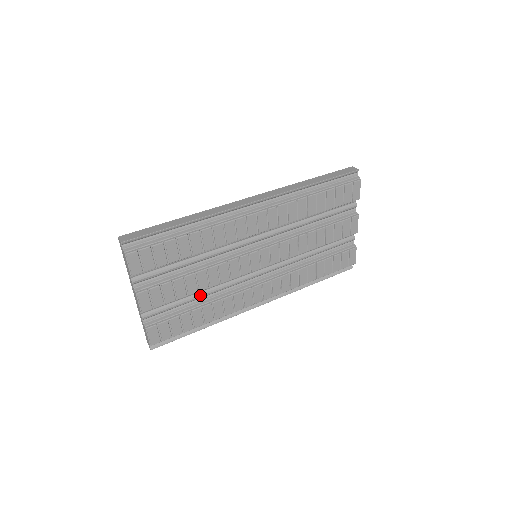
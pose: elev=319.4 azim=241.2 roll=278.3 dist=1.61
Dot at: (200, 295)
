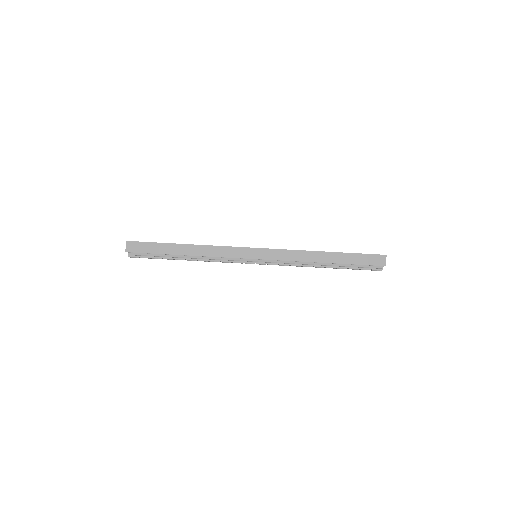
Dot at: occluded
